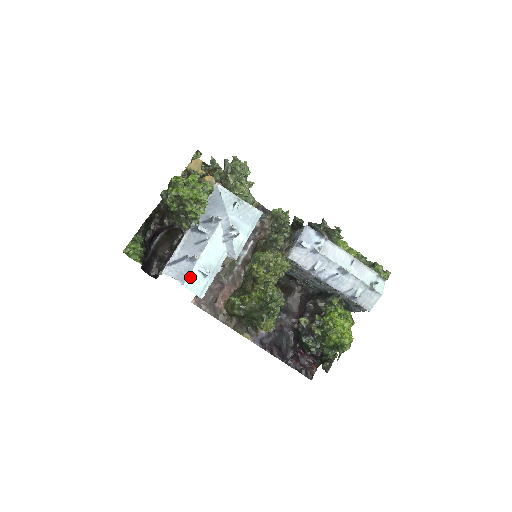
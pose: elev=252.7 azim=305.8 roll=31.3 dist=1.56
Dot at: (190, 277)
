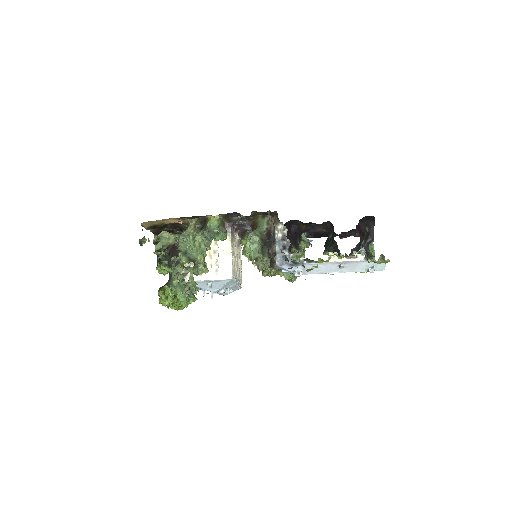
Dot at: (224, 295)
